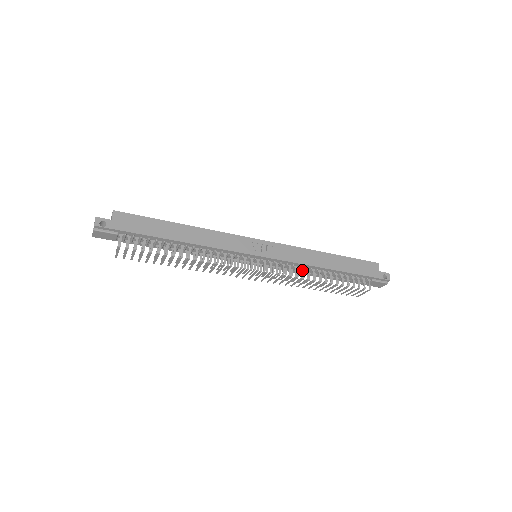
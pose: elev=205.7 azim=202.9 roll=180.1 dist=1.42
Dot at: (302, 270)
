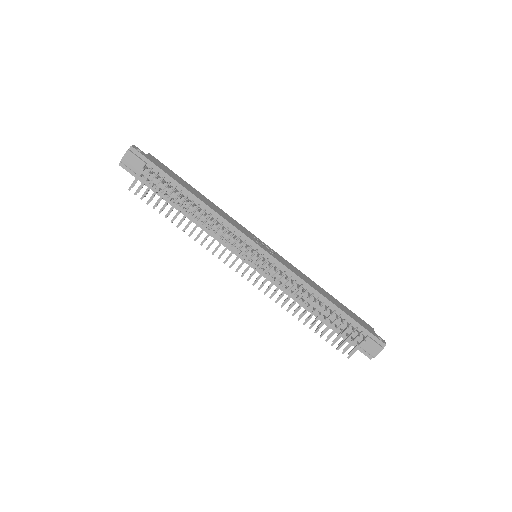
Dot at: (298, 285)
